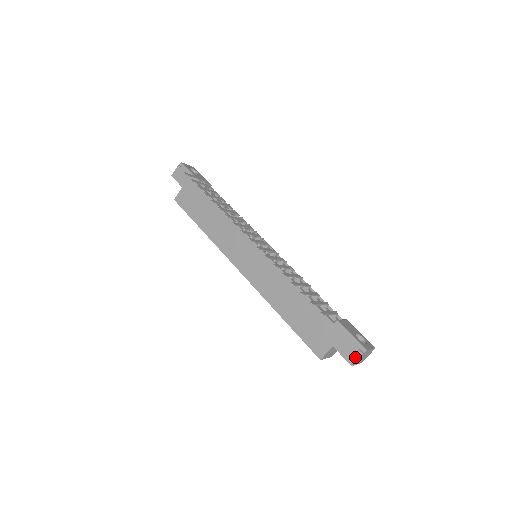
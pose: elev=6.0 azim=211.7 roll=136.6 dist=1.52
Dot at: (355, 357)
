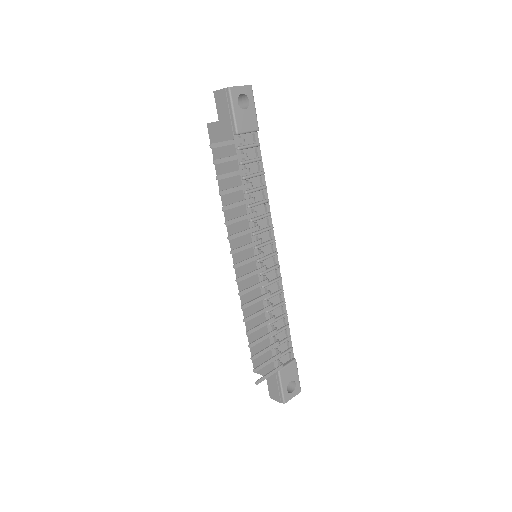
Dot at: (275, 398)
